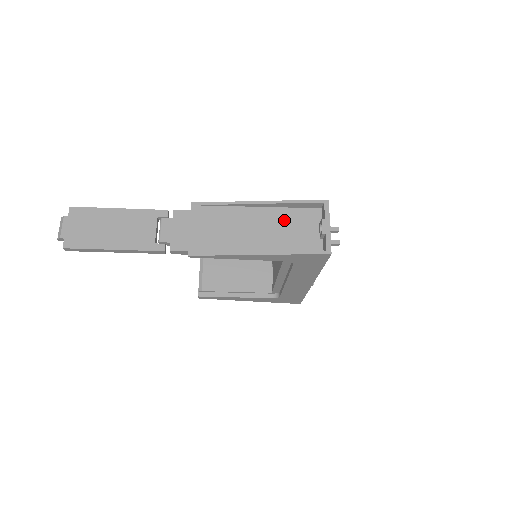
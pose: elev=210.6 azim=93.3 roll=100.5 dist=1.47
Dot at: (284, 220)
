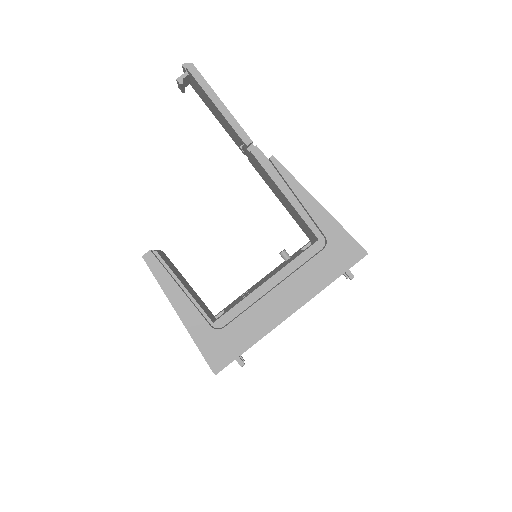
Dot at: occluded
